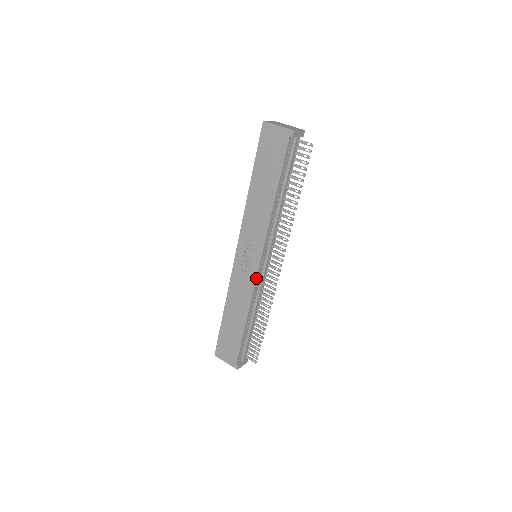
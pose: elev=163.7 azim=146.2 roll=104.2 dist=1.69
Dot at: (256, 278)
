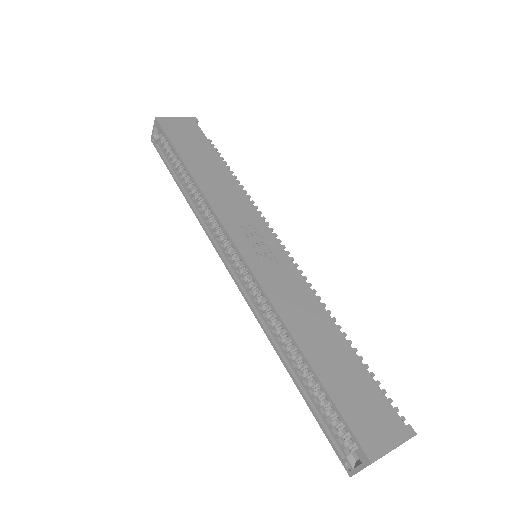
Dot at: (291, 261)
